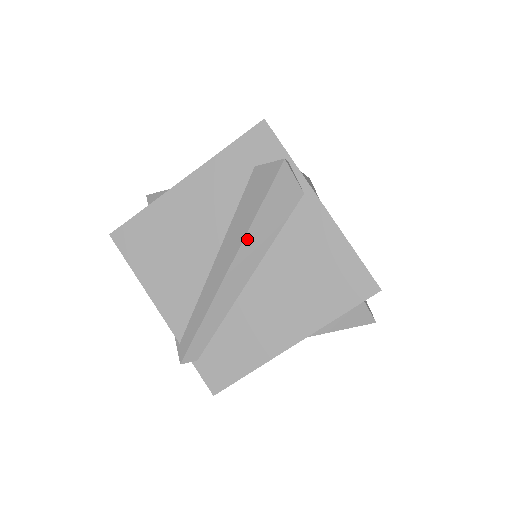
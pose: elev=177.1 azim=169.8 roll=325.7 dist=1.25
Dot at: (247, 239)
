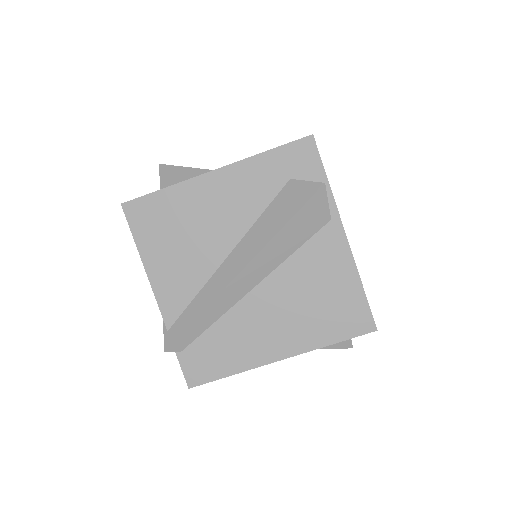
Dot at: (265, 250)
